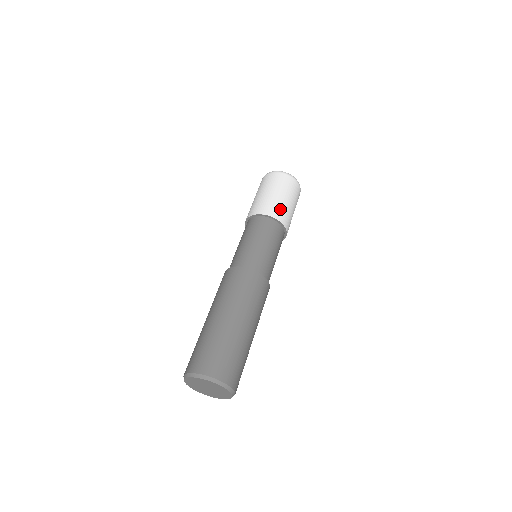
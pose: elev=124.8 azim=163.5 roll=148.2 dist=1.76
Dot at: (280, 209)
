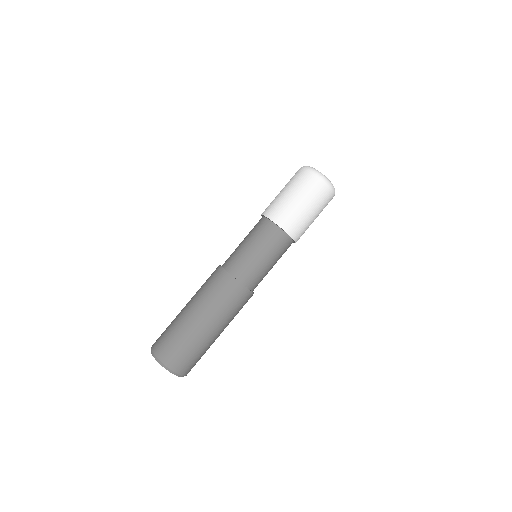
Dot at: (301, 227)
